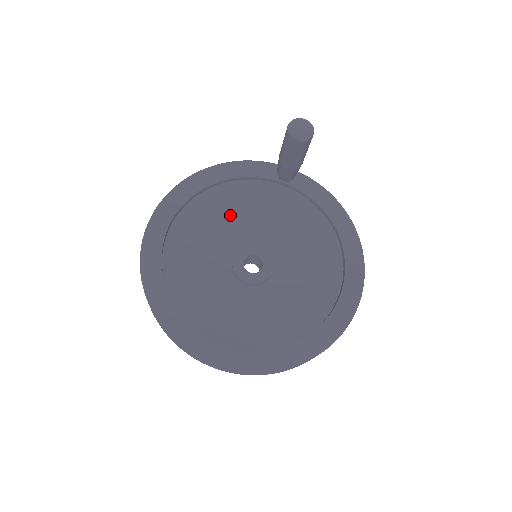
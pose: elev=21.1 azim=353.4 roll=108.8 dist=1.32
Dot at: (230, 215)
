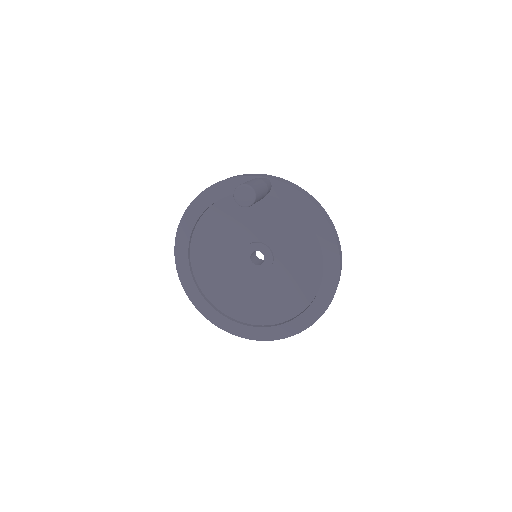
Dot at: (231, 223)
